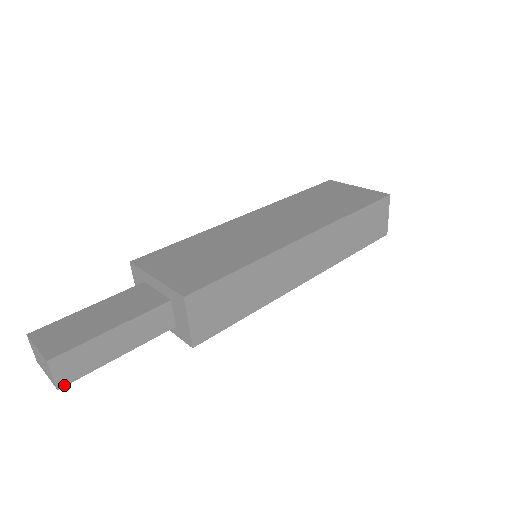
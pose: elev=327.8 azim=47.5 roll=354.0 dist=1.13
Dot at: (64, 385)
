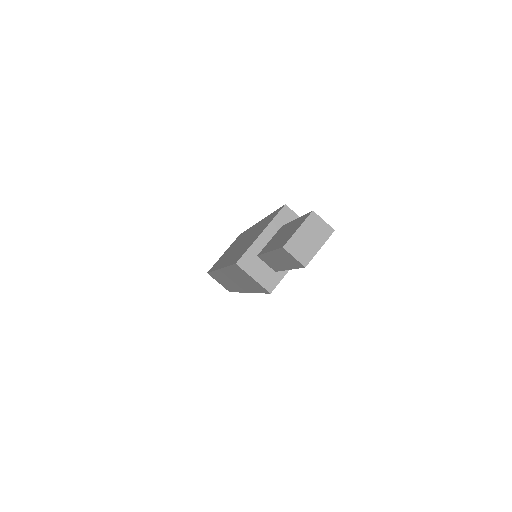
Dot at: (332, 231)
